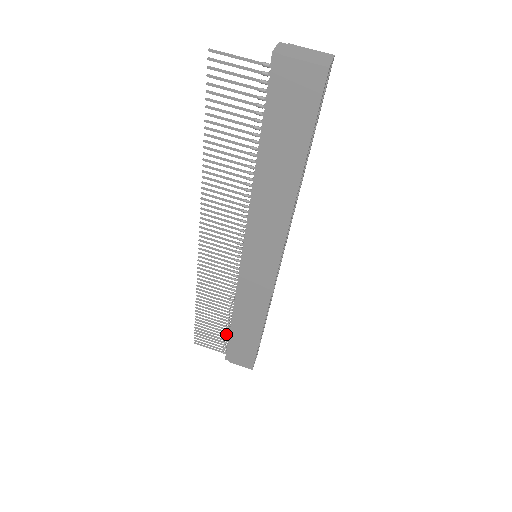
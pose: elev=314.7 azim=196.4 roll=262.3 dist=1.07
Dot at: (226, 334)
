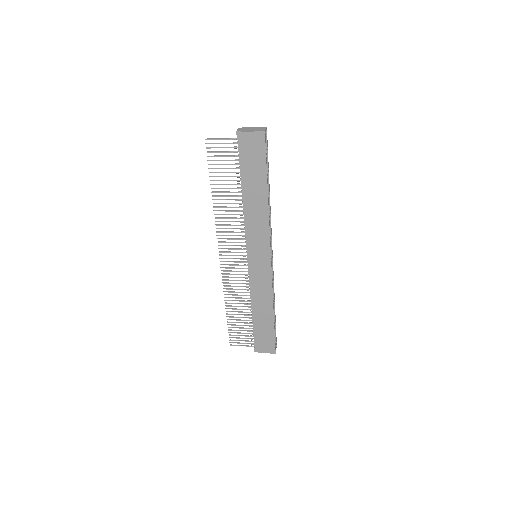
Dot at: (251, 328)
